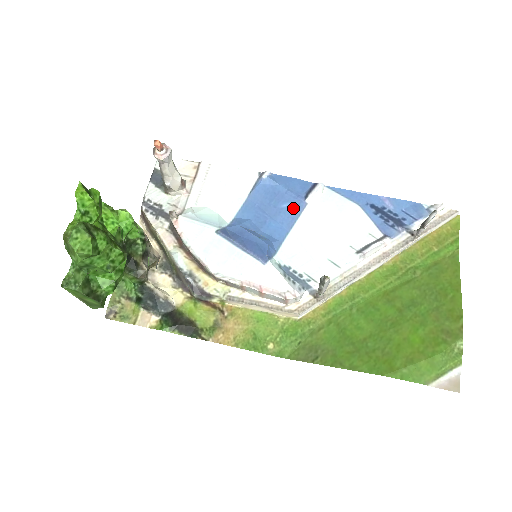
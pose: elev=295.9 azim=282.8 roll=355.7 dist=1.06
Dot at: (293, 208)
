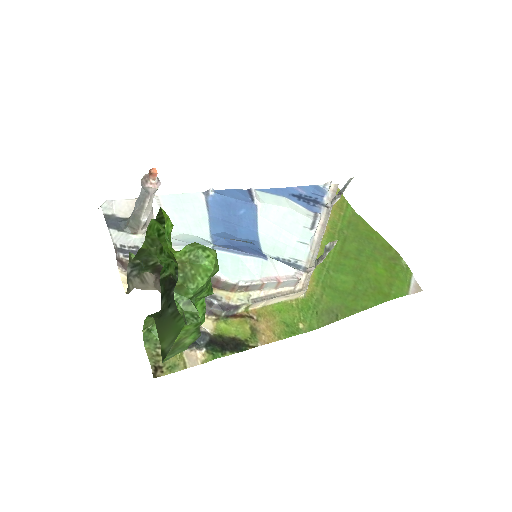
Dot at: (249, 212)
